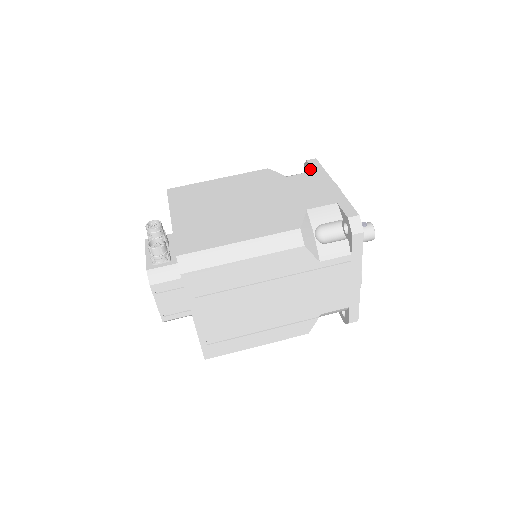
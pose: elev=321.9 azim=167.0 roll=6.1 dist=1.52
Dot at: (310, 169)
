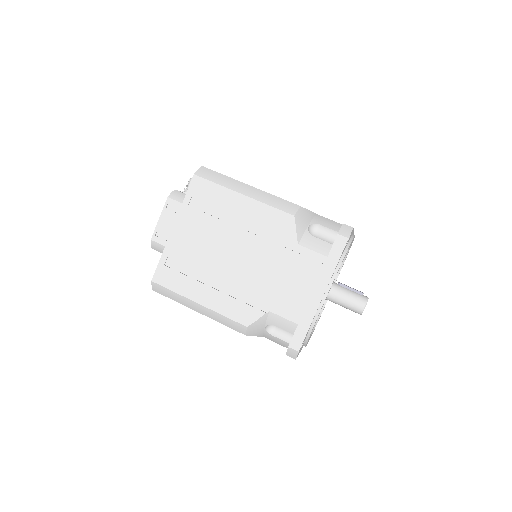
Dot at: occluded
